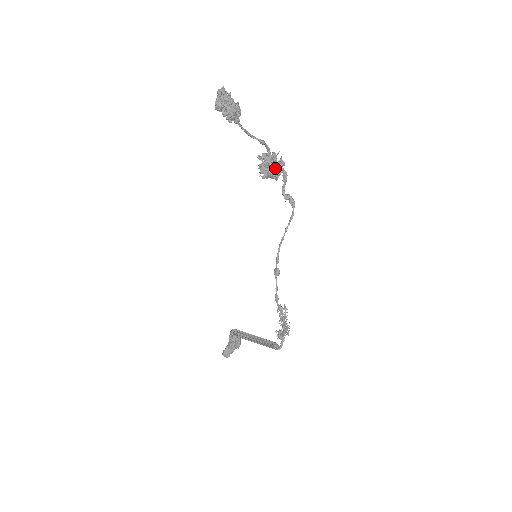
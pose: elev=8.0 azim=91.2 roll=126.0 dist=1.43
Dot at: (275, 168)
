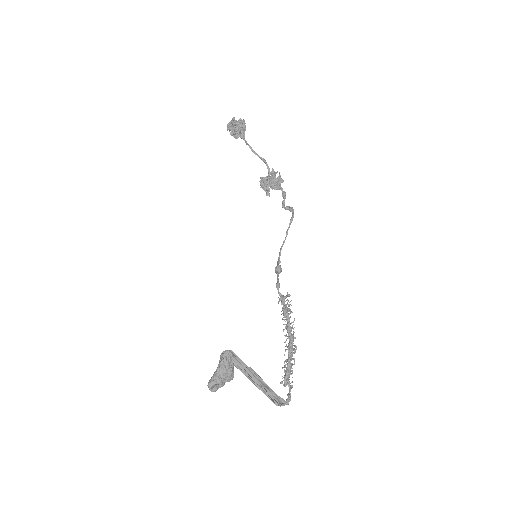
Dot at: (274, 176)
